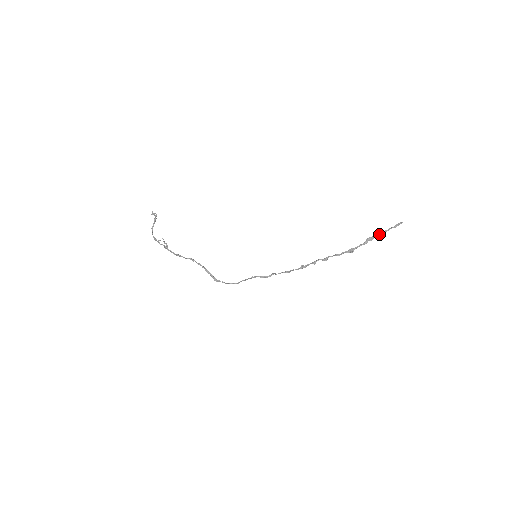
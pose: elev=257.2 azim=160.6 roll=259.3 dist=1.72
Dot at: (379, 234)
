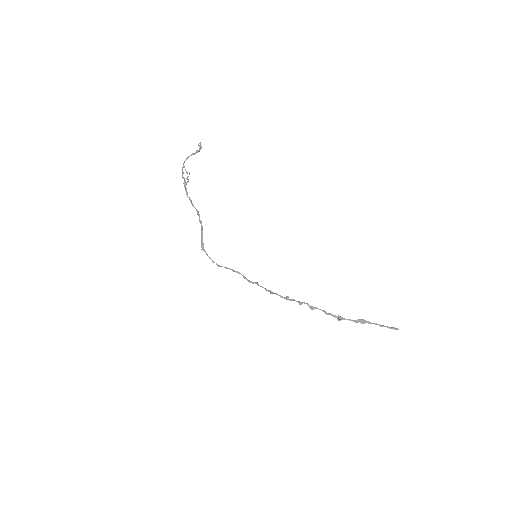
Dot at: (373, 323)
